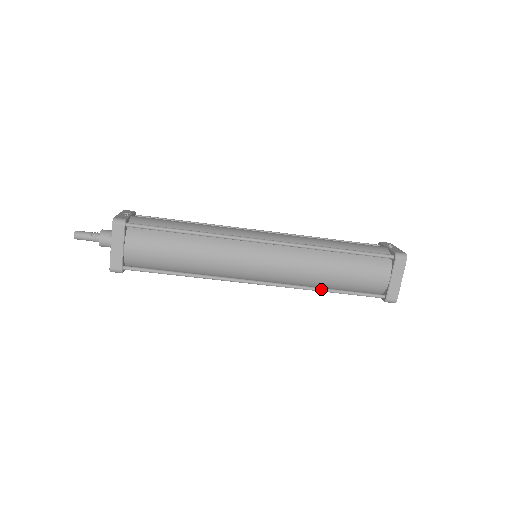
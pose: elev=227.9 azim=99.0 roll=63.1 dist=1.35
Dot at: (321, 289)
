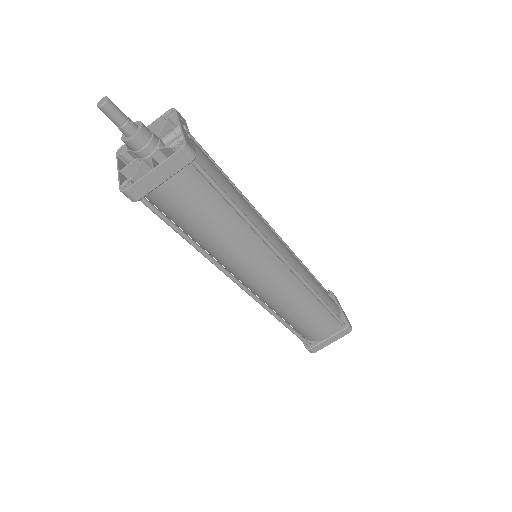
Dot at: (281, 319)
